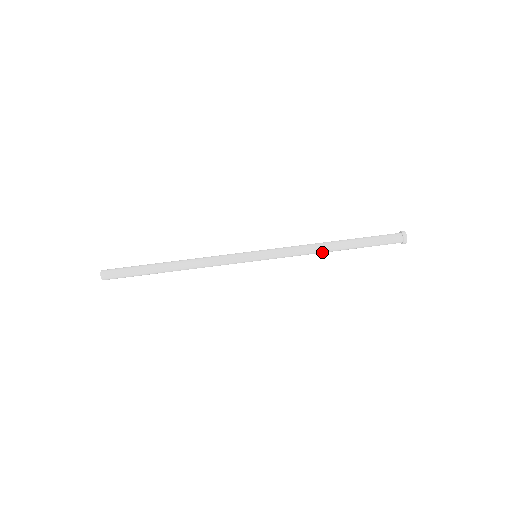
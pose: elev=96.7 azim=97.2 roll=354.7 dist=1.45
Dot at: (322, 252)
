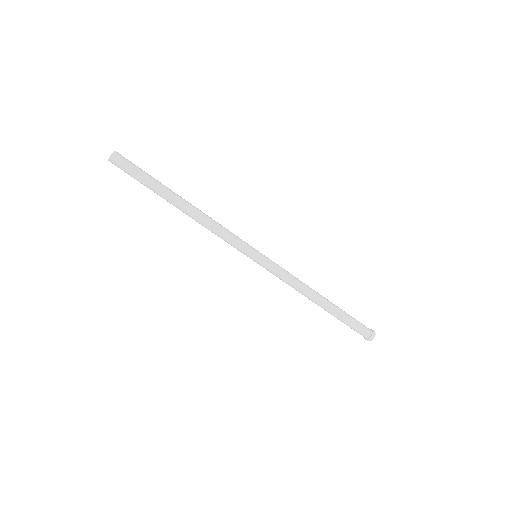
Dot at: occluded
